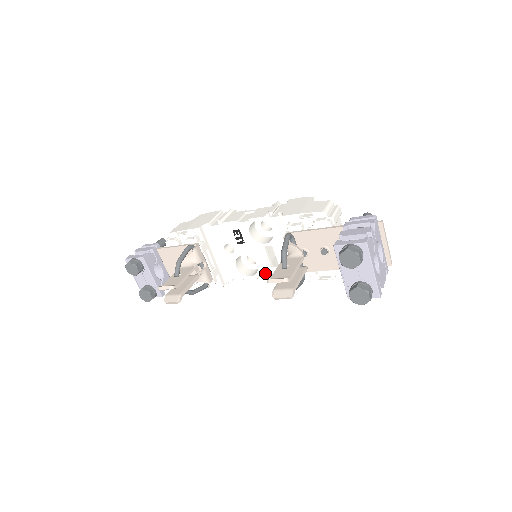
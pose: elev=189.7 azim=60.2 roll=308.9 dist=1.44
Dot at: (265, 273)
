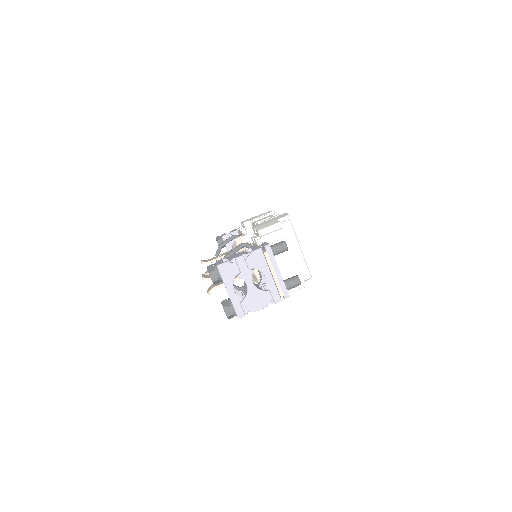
Dot at: occluded
